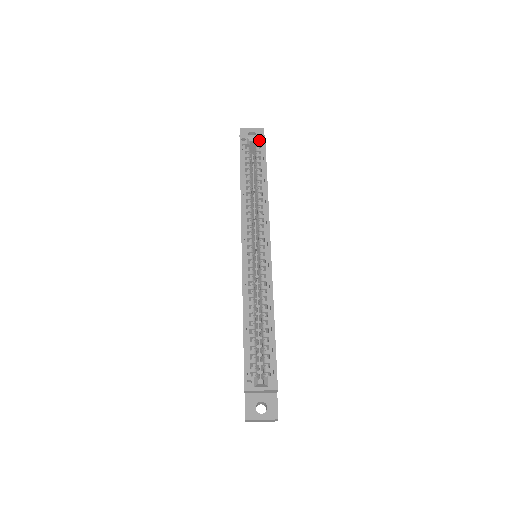
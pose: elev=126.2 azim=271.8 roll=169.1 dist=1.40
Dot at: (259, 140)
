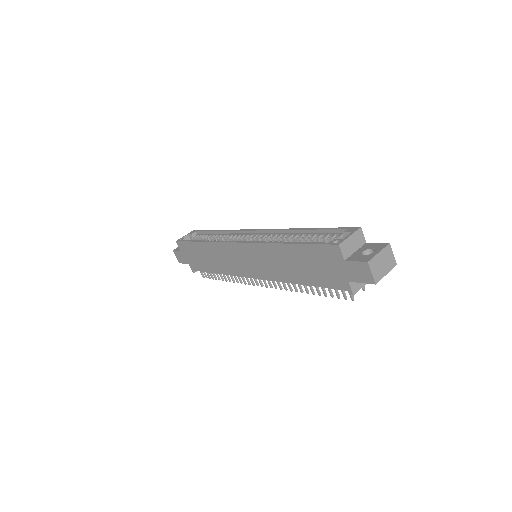
Dot at: (192, 233)
